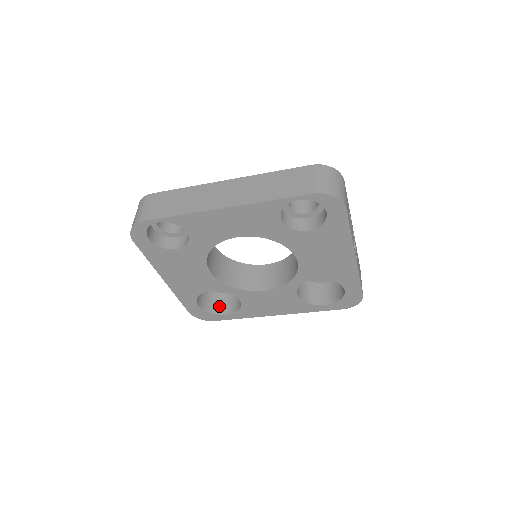
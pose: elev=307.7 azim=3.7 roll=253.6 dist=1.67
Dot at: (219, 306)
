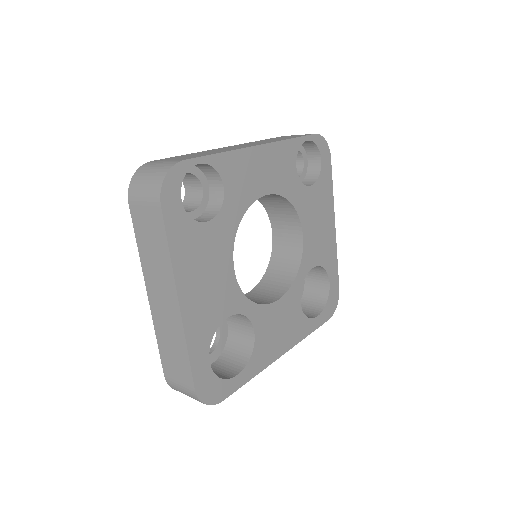
Dot at: (219, 374)
